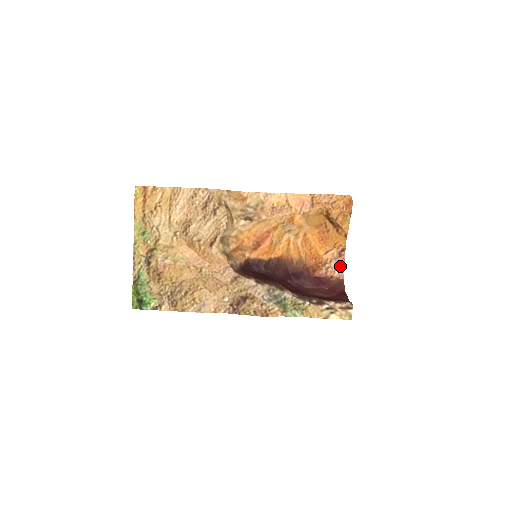
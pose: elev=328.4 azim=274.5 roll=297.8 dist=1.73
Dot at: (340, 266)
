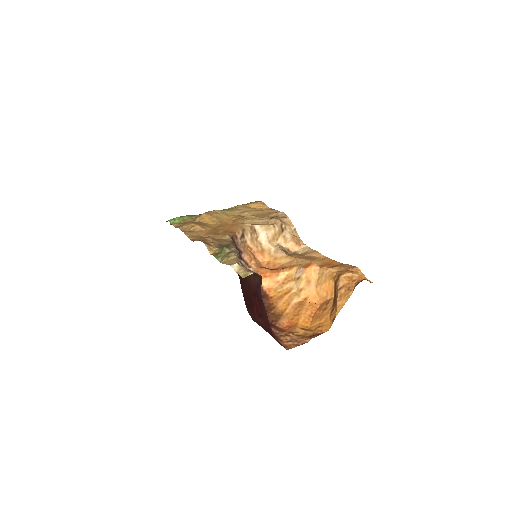
Dot at: (299, 342)
